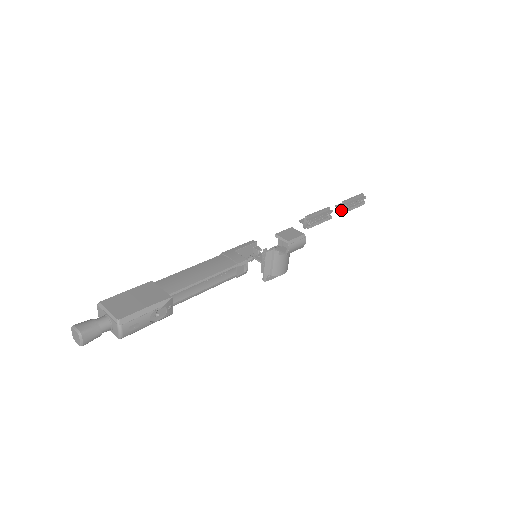
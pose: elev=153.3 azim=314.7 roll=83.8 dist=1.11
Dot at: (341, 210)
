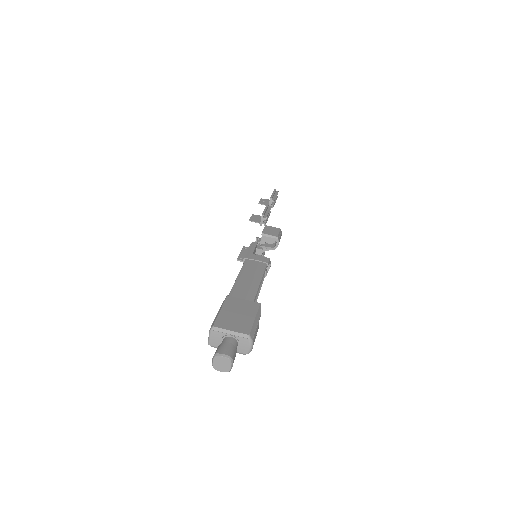
Dot at: occluded
